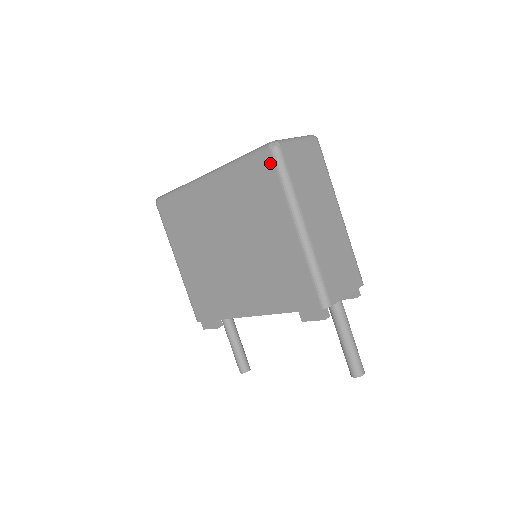
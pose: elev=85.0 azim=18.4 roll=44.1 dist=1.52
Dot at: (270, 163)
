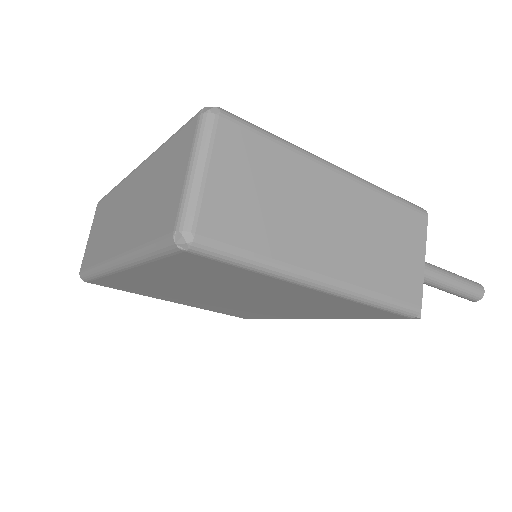
Dot at: (202, 260)
